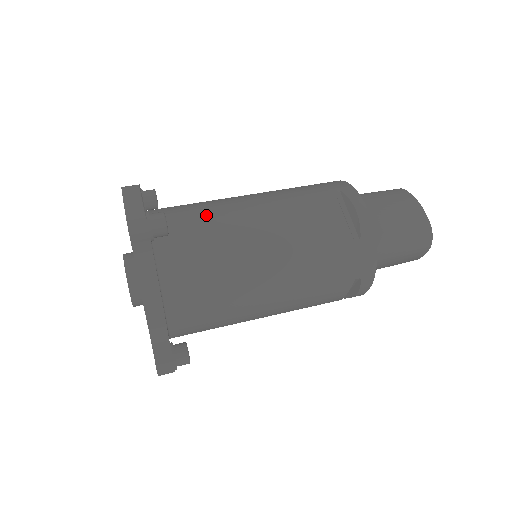
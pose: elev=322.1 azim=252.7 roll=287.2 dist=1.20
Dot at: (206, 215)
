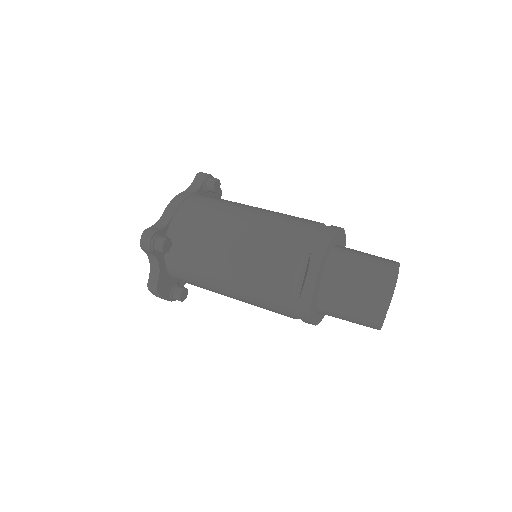
Dot at: occluded
